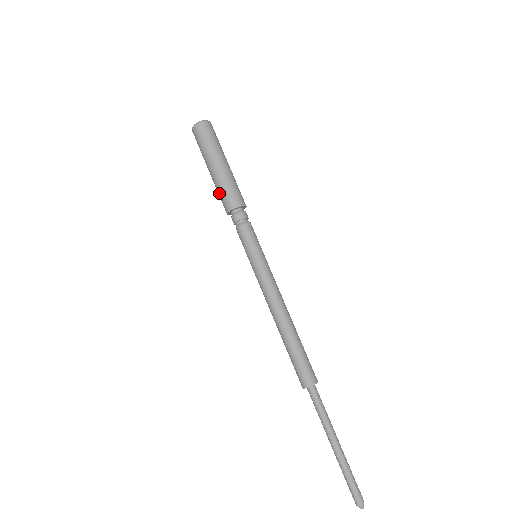
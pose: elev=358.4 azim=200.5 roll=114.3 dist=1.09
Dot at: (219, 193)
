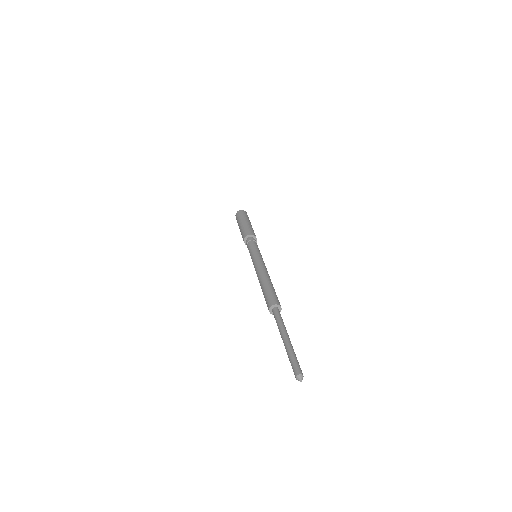
Dot at: occluded
